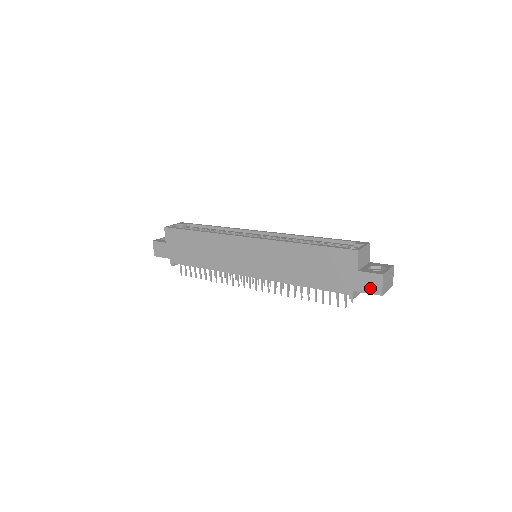
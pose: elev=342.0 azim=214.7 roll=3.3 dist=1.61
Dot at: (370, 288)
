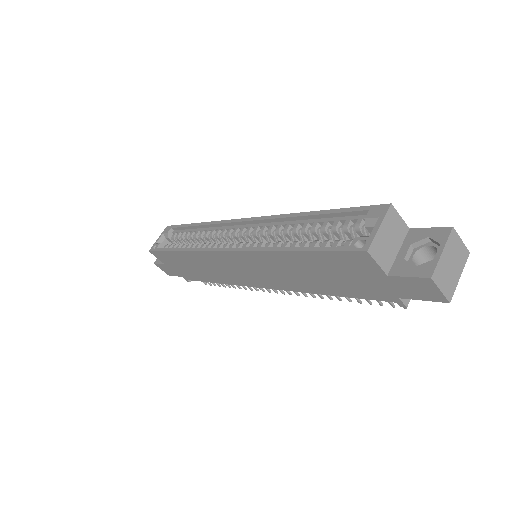
Dot at: (423, 295)
